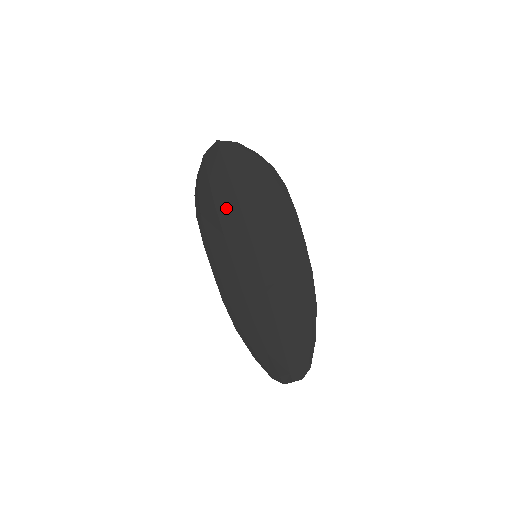
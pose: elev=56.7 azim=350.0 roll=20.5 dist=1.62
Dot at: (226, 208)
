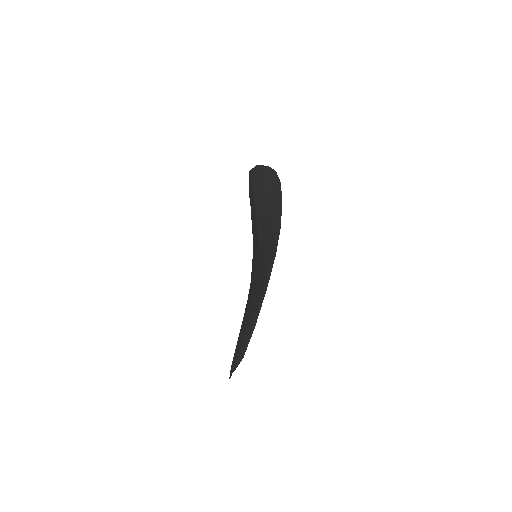
Dot at: (254, 223)
